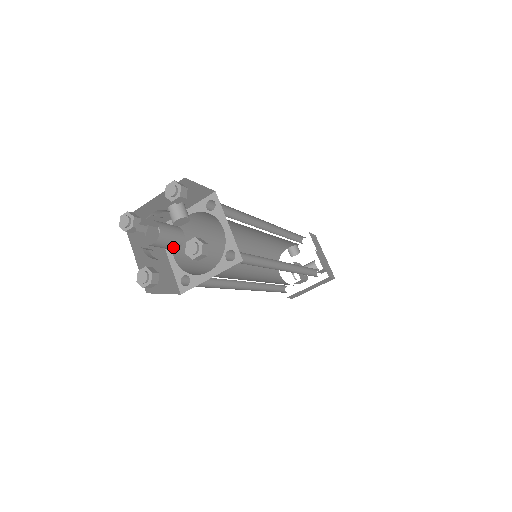
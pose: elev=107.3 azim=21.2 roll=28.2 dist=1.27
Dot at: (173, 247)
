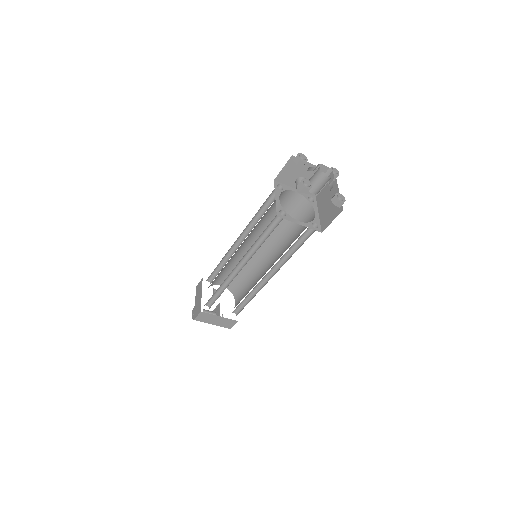
Dot at: (316, 190)
